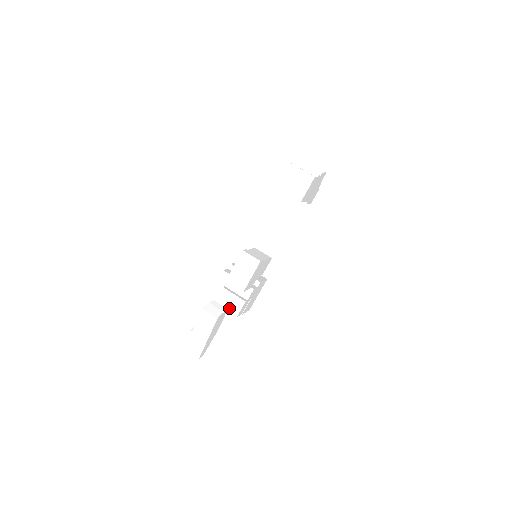
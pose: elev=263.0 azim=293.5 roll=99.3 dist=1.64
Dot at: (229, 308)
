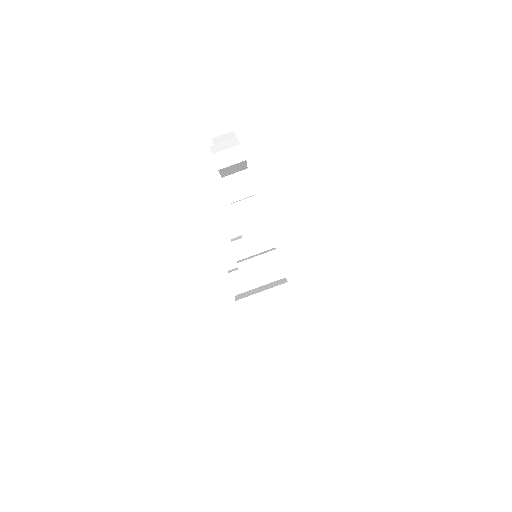
Dot at: (260, 254)
